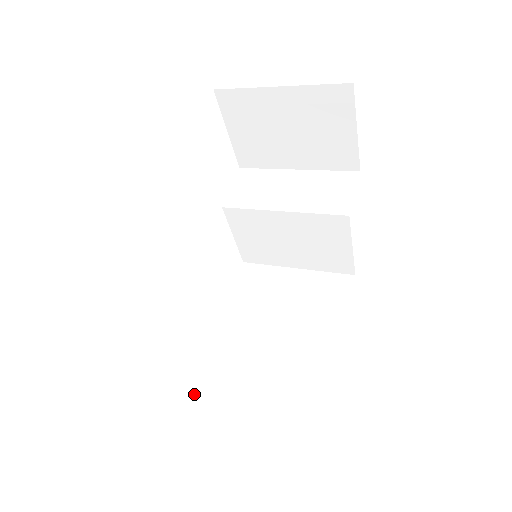
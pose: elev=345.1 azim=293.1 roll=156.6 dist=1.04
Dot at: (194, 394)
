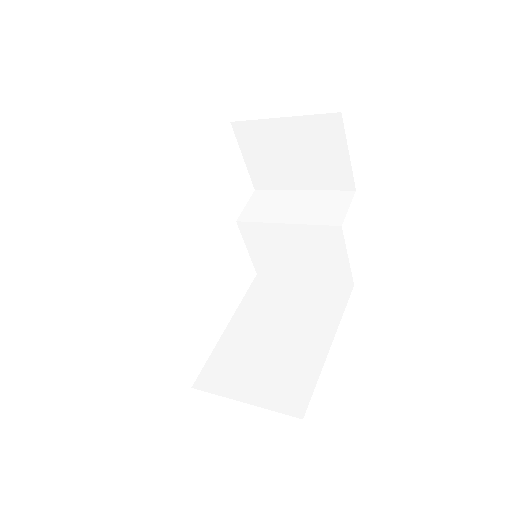
Dot at: (201, 381)
